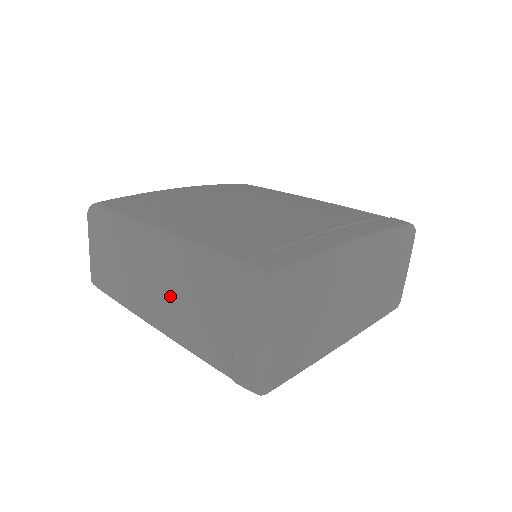
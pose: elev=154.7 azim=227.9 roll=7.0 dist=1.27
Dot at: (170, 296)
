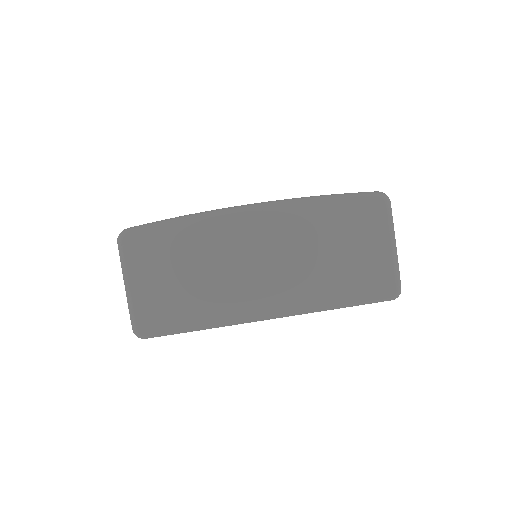
Dot at: occluded
